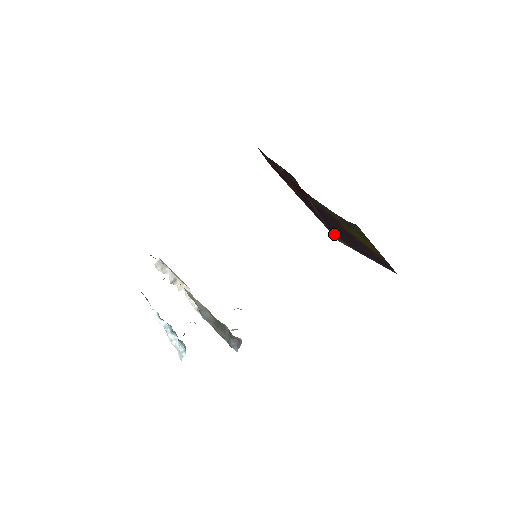
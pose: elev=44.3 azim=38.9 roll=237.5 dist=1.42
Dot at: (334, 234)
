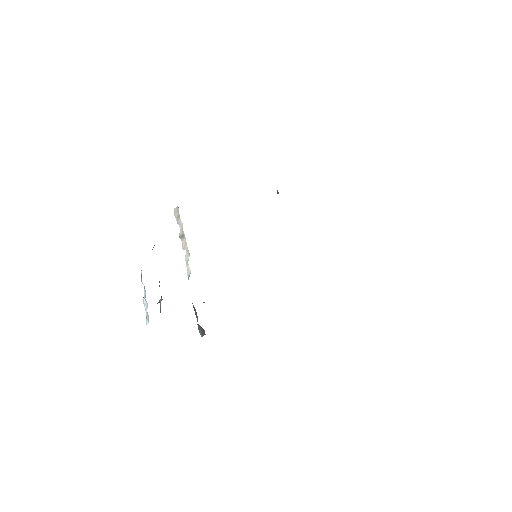
Dot at: occluded
